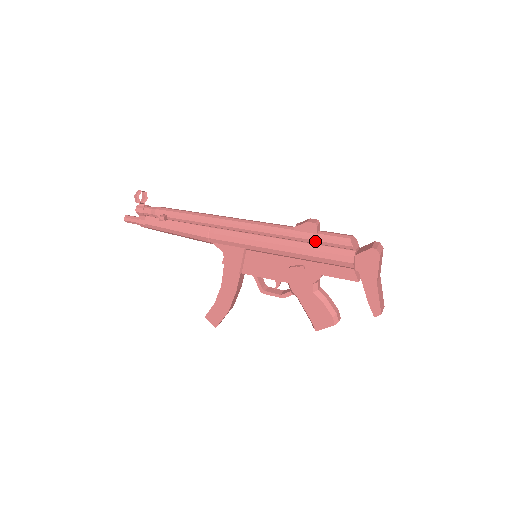
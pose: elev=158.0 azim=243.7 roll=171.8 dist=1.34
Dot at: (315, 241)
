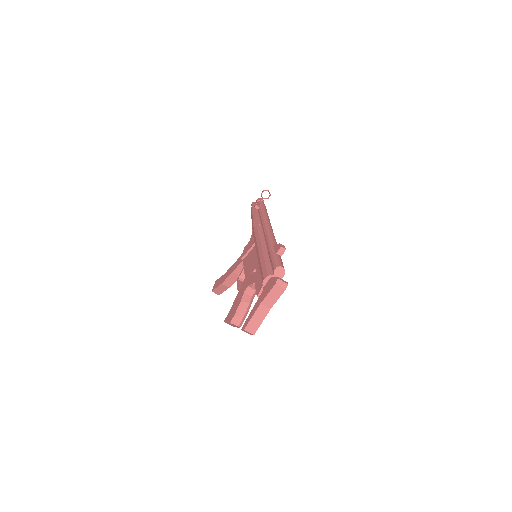
Dot at: (271, 257)
